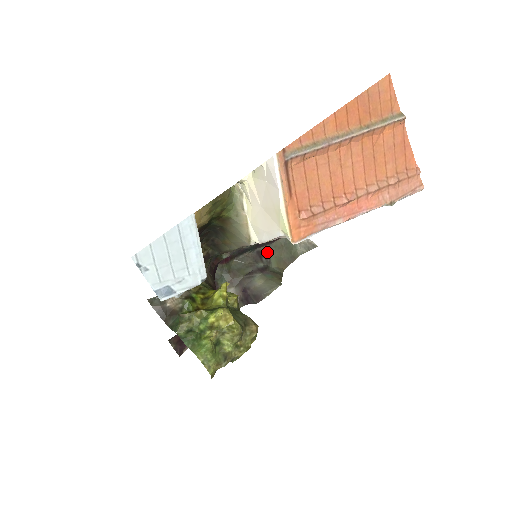
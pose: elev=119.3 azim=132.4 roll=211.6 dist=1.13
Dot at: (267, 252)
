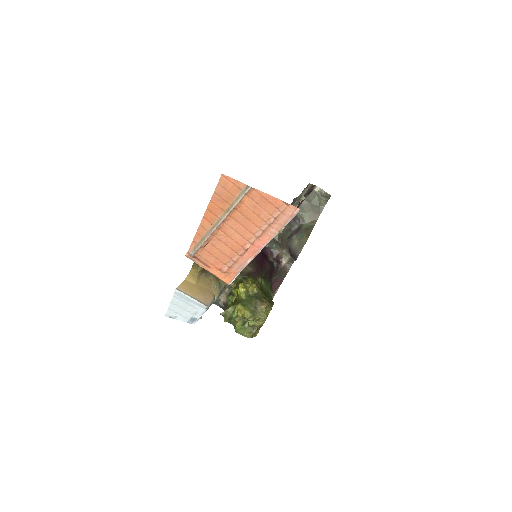
Dot at: (299, 214)
